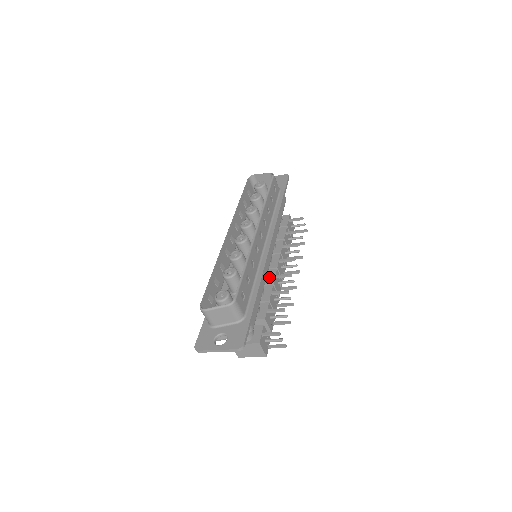
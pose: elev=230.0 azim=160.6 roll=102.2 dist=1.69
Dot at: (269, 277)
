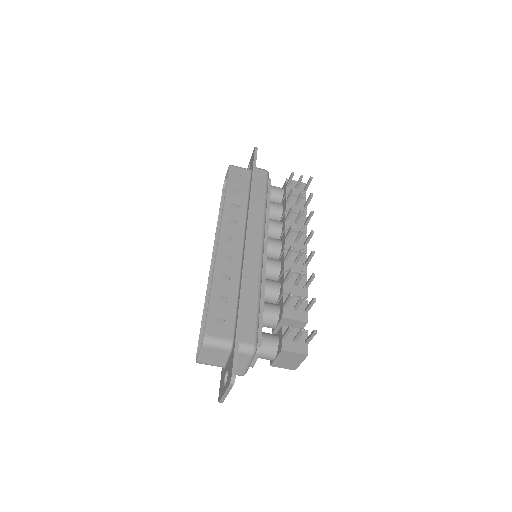
Dot at: (281, 265)
